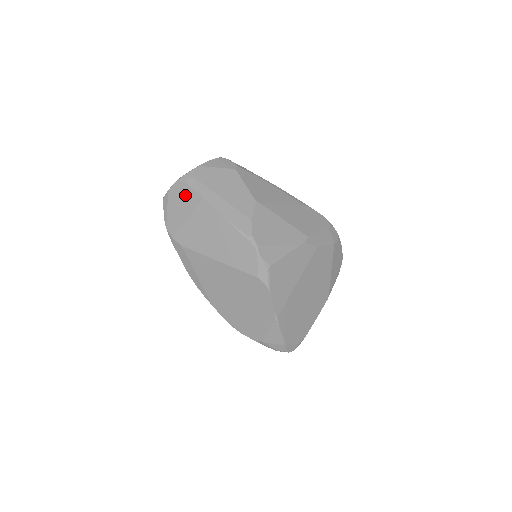
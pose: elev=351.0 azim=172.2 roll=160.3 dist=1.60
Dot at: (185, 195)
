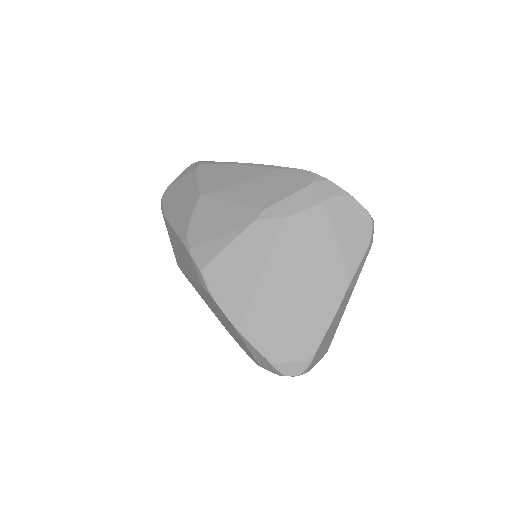
Dot at: (164, 219)
